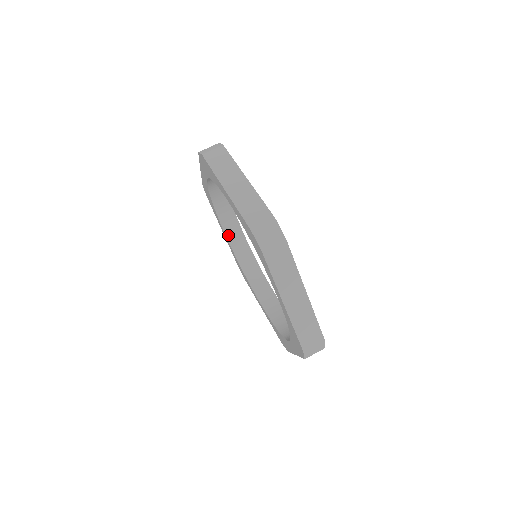
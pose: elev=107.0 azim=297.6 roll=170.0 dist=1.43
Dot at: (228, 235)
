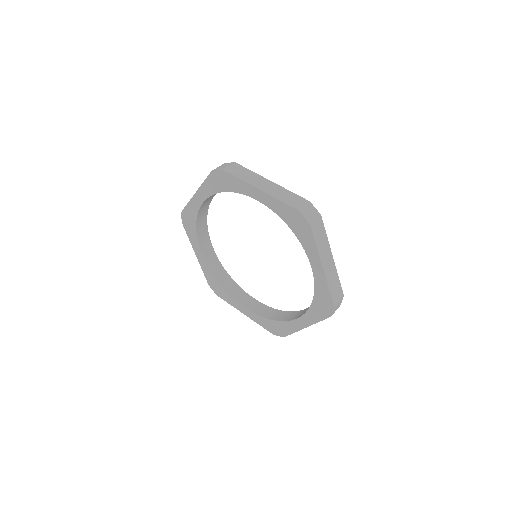
Dot at: (204, 255)
